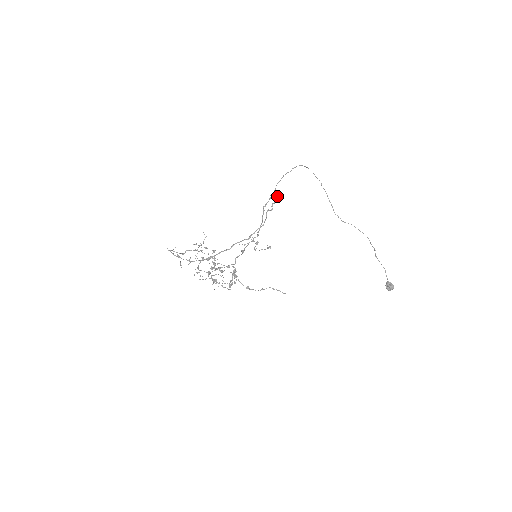
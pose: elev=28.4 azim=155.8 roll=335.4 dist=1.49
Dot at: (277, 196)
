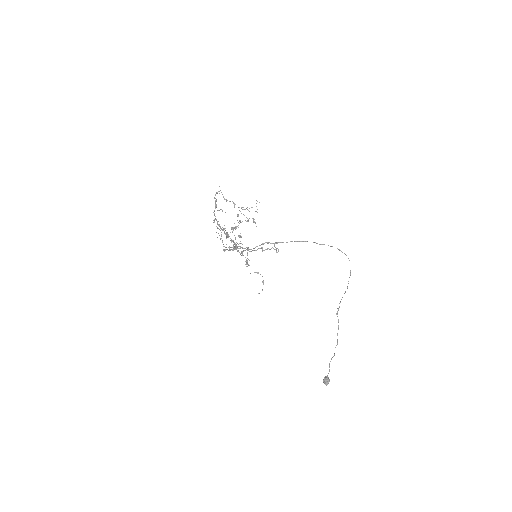
Dot at: (277, 248)
